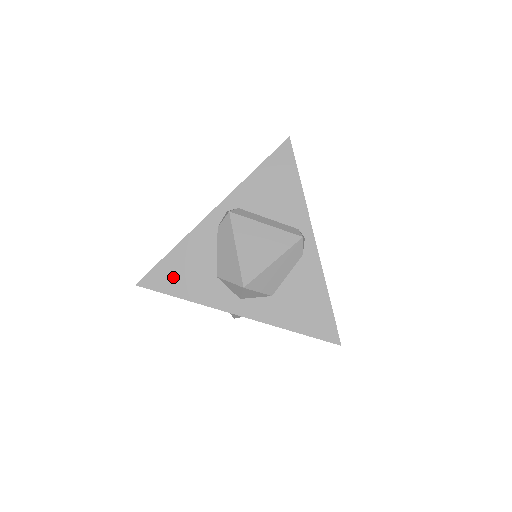
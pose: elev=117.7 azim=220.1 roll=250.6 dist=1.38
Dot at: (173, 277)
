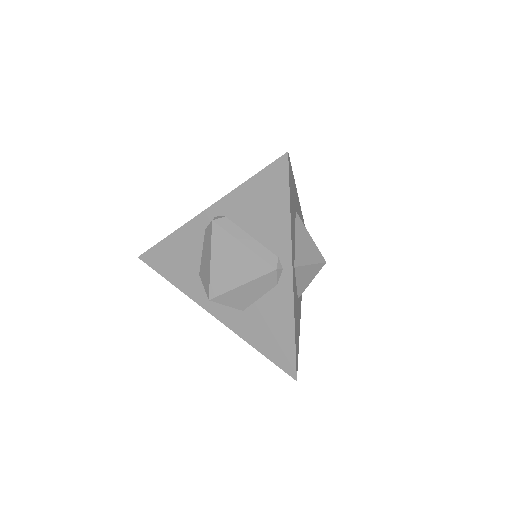
Dot at: (165, 261)
